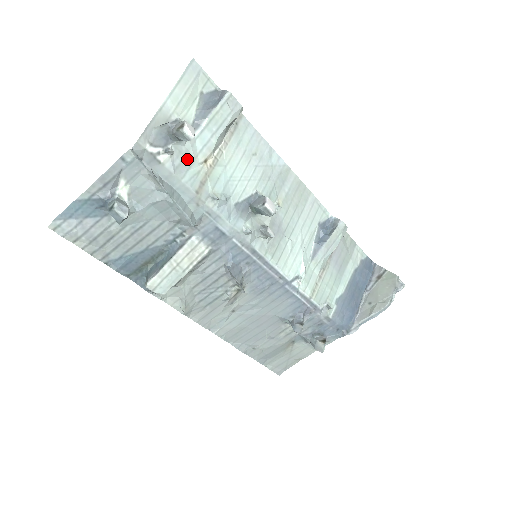
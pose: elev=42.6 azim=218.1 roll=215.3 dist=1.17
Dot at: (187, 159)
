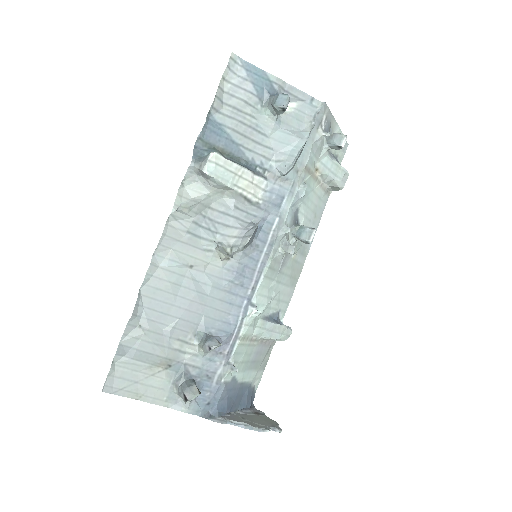
Dot at: (318, 152)
